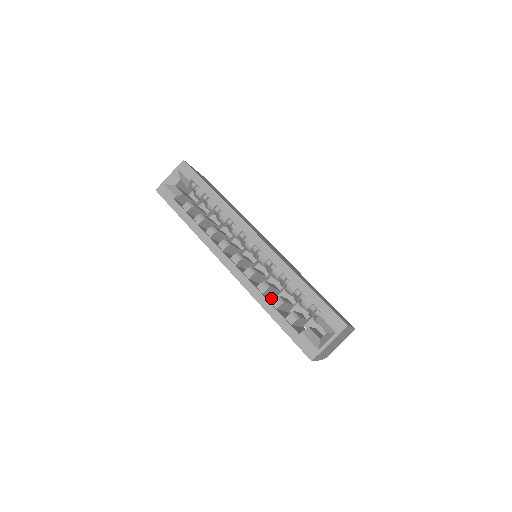
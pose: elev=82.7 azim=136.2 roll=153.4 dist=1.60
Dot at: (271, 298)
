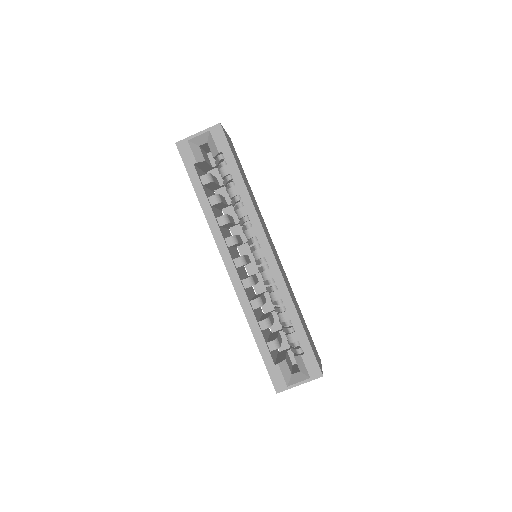
Dot at: (257, 309)
